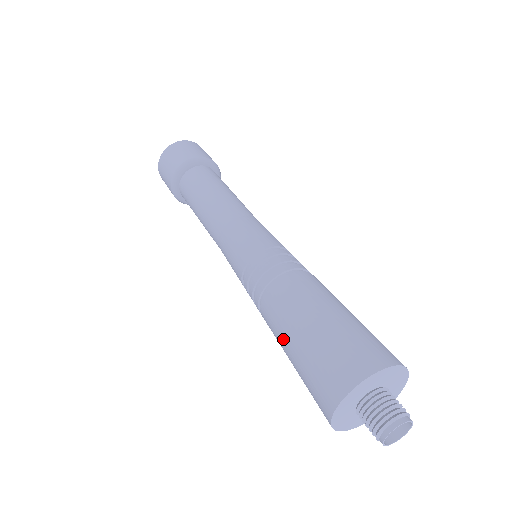
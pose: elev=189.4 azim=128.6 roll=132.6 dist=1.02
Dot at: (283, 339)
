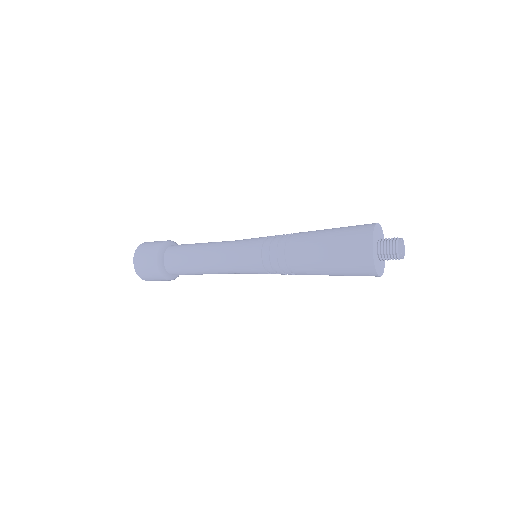
Dot at: (317, 257)
